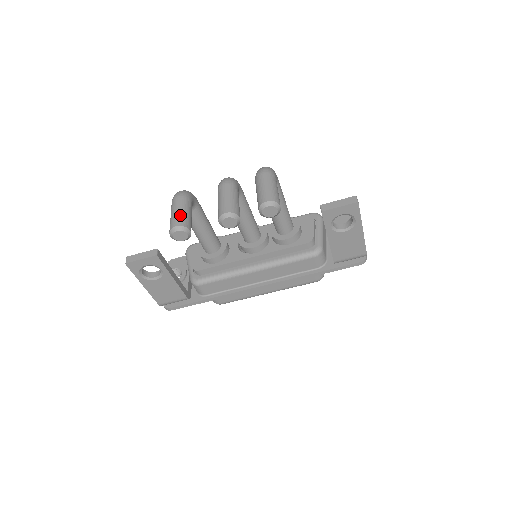
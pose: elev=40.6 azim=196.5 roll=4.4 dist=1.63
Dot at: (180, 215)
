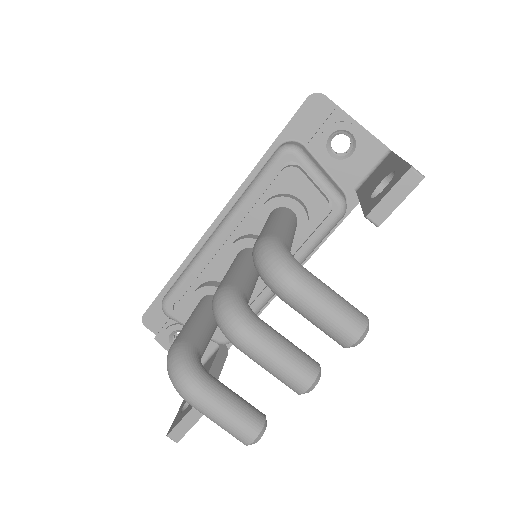
Dot at: (236, 424)
